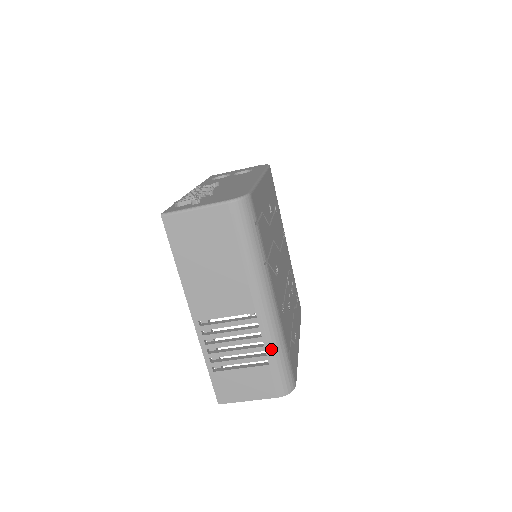
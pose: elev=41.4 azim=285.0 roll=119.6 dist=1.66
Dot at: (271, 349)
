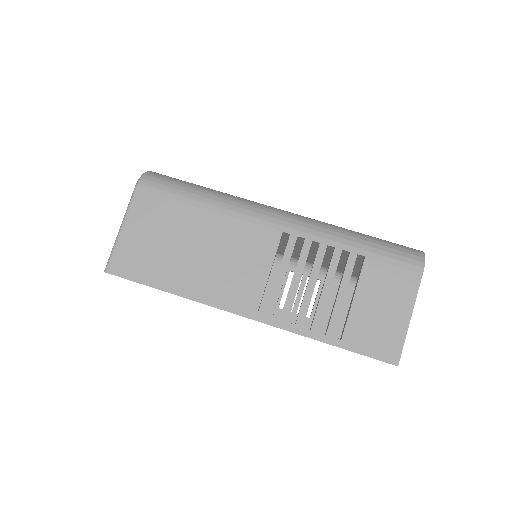
Dot at: (344, 242)
